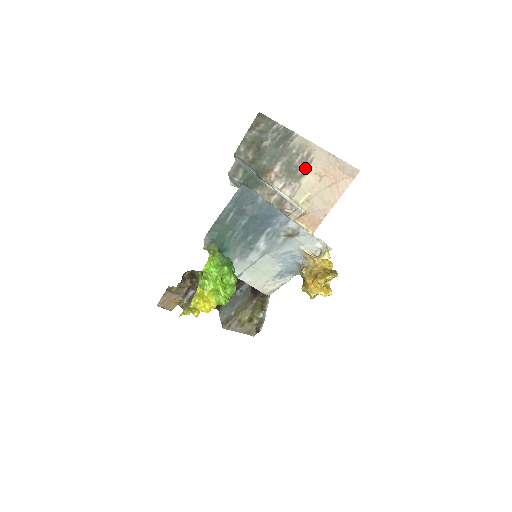
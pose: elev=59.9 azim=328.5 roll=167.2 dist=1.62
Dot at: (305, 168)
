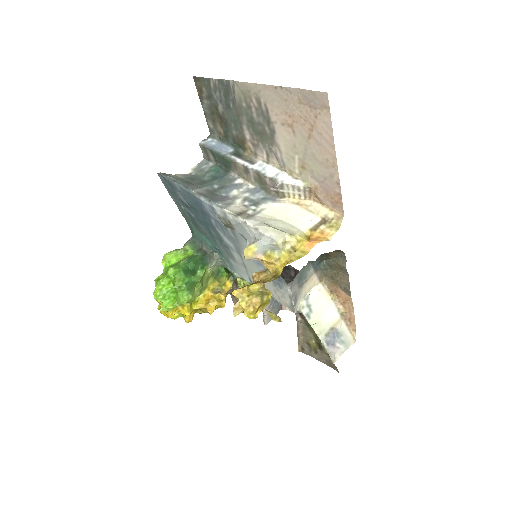
Dot at: (269, 122)
